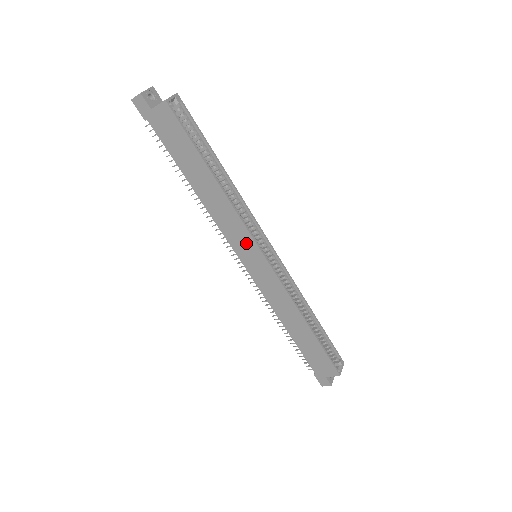
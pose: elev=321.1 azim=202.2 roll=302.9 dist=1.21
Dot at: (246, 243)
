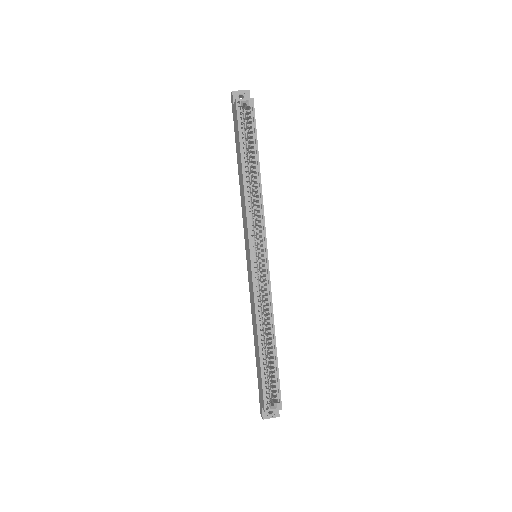
Dot at: (247, 238)
